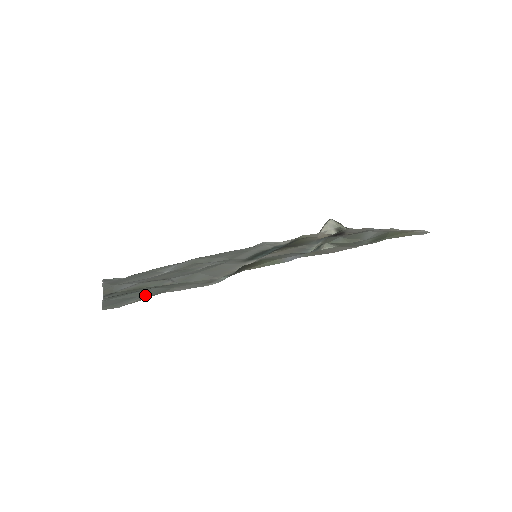
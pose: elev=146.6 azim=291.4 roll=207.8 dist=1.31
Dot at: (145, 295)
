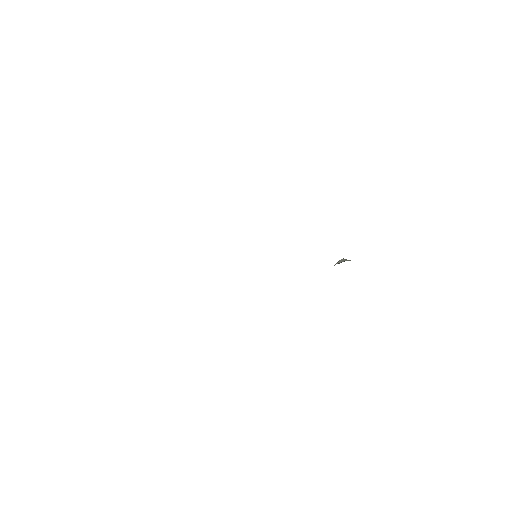
Dot at: occluded
